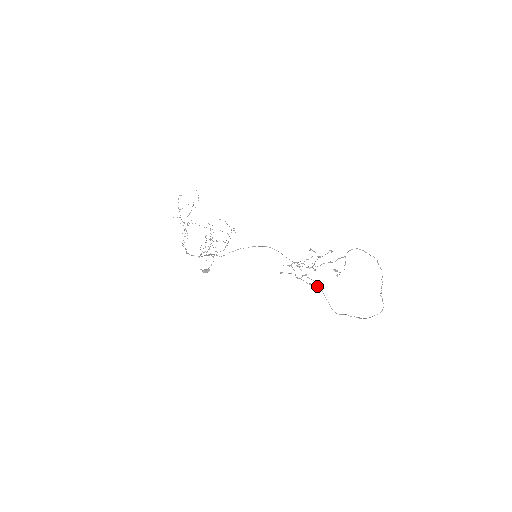
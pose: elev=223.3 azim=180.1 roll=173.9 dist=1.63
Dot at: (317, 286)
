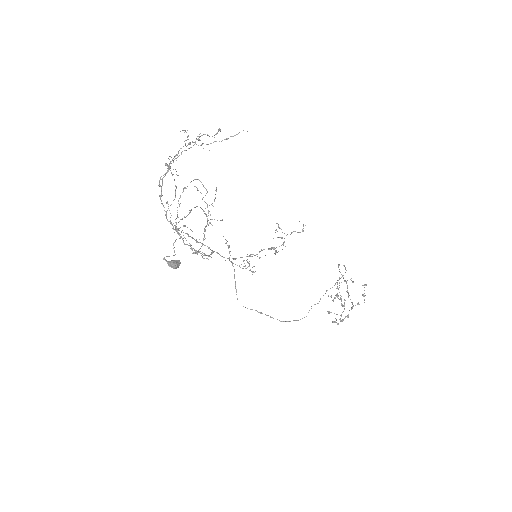
Dot at: (334, 322)
